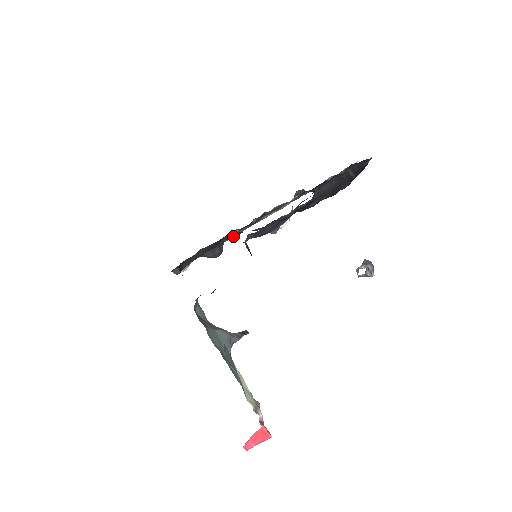
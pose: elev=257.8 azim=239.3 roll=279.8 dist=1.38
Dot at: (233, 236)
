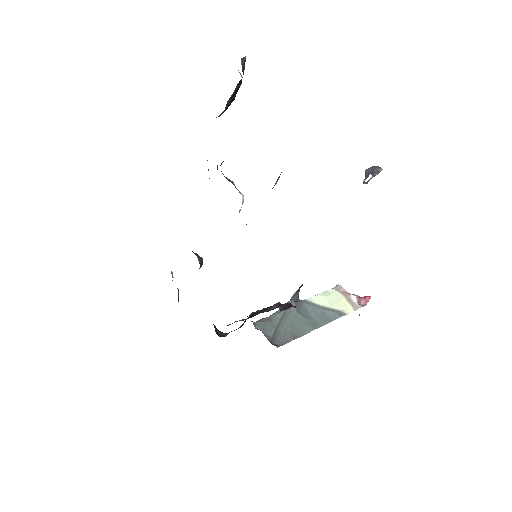
Dot at: occluded
